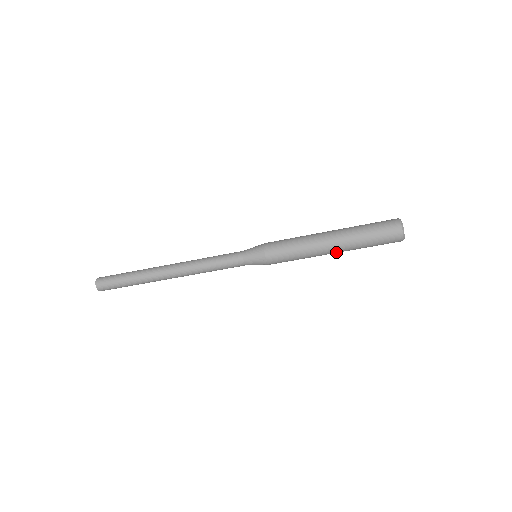
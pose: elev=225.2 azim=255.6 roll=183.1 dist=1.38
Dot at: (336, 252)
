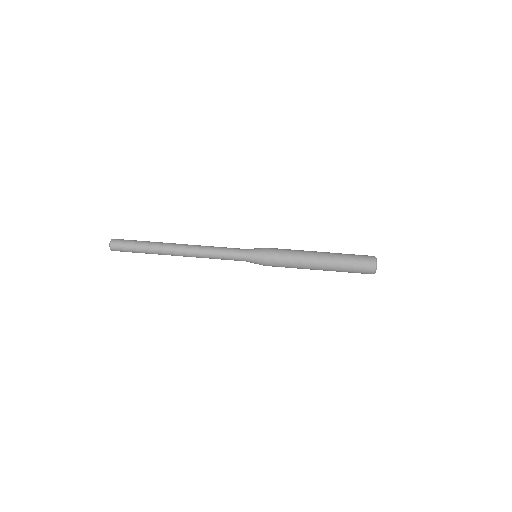
Dot at: (322, 267)
